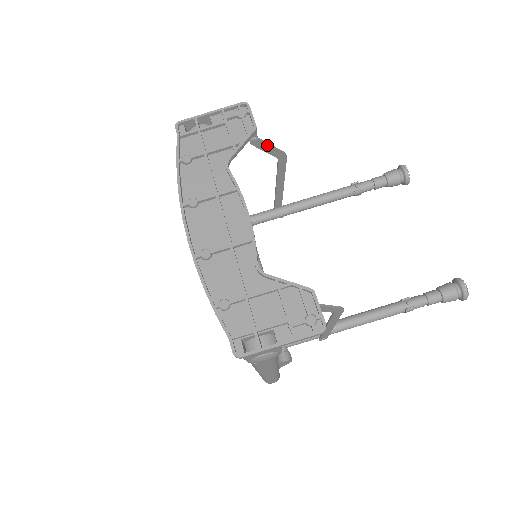
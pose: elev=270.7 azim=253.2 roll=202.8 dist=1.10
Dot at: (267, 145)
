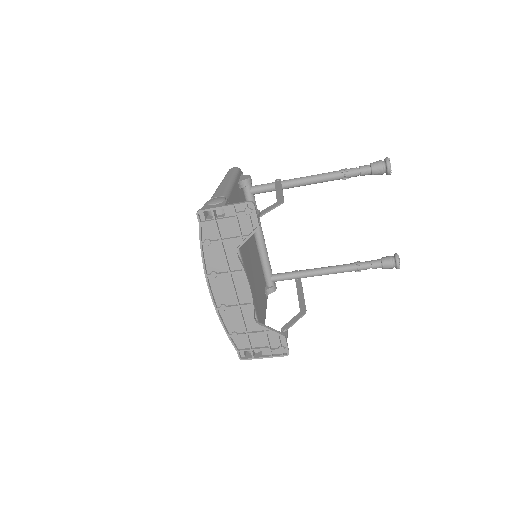
Dot at: occluded
